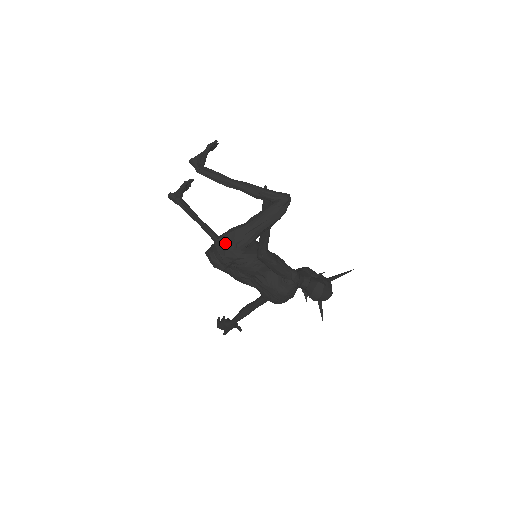
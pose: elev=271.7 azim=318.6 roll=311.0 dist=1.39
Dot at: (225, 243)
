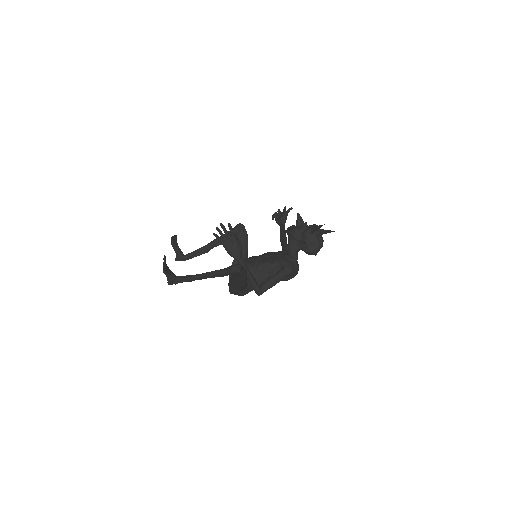
Dot at: occluded
